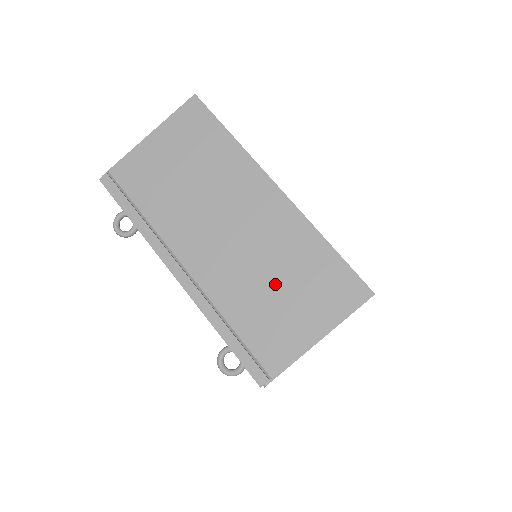
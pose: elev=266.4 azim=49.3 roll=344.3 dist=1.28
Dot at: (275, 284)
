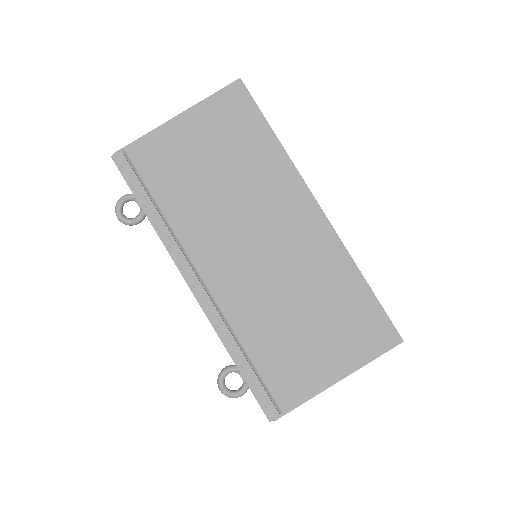
Dot at: (301, 314)
